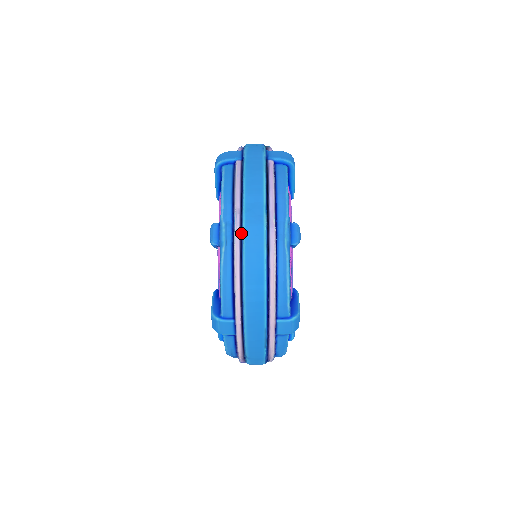
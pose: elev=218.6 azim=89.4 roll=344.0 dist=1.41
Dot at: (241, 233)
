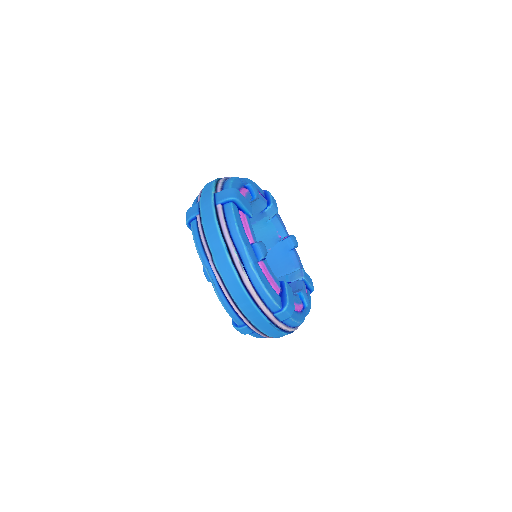
Dot at: (218, 273)
